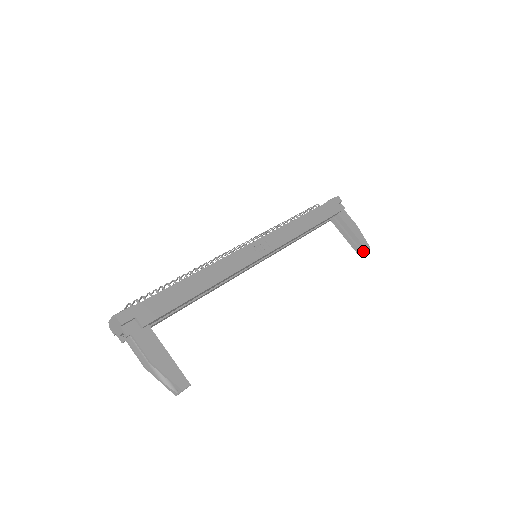
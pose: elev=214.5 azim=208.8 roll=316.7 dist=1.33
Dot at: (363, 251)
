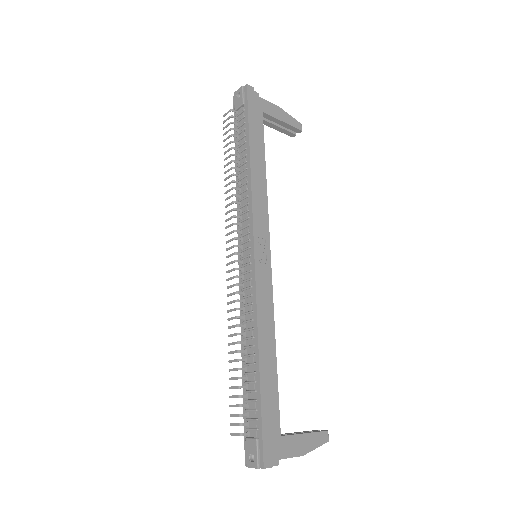
Dot at: occluded
